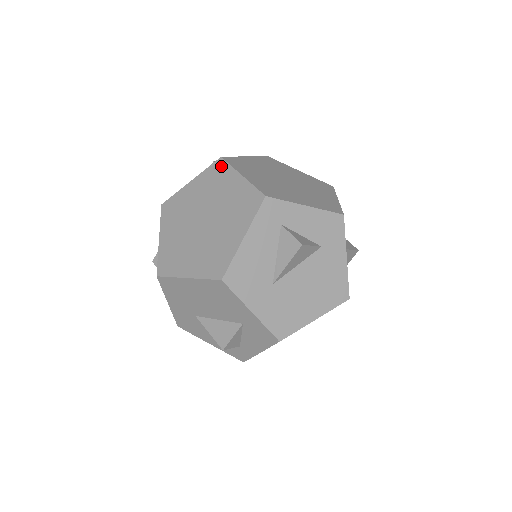
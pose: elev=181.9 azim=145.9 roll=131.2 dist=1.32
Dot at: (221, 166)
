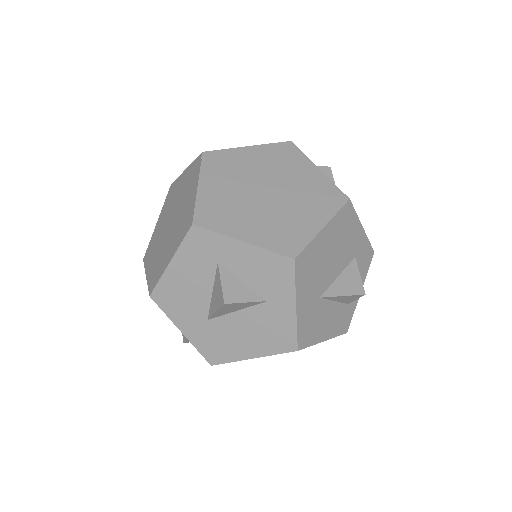
Dot at: (215, 155)
